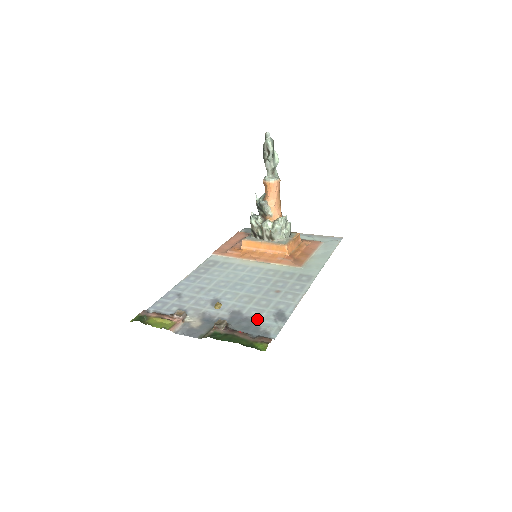
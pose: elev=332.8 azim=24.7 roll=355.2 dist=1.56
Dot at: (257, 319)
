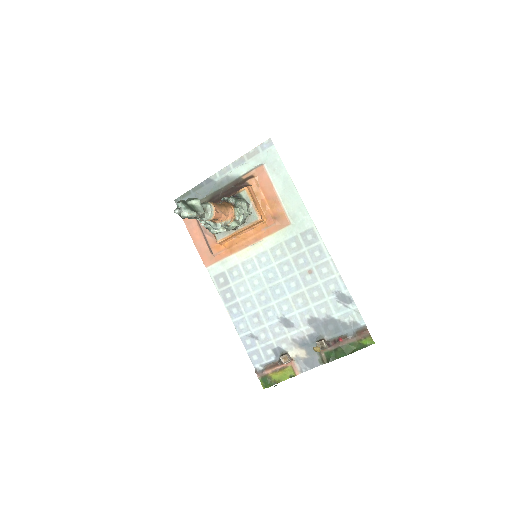
Dot at: (333, 316)
